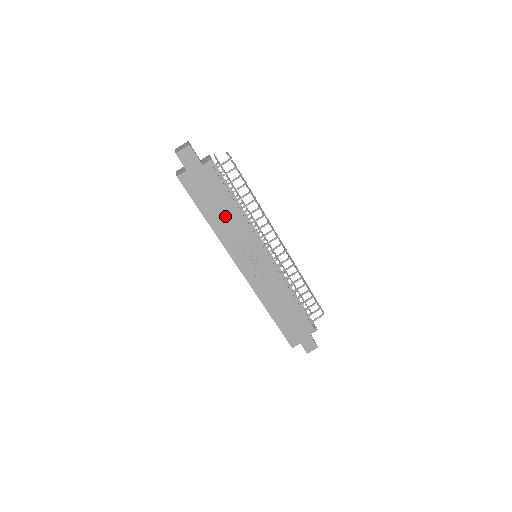
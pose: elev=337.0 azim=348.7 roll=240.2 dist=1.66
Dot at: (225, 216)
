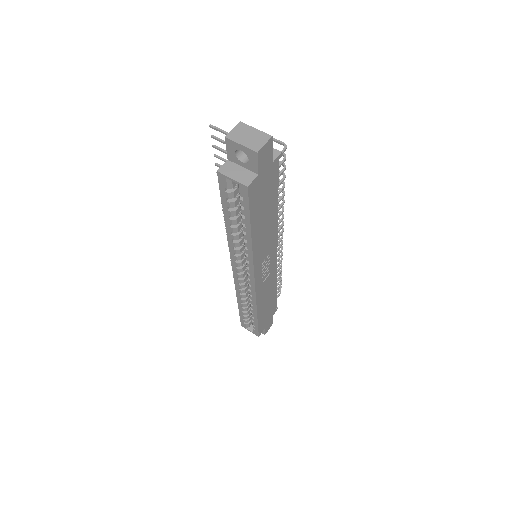
Dot at: (266, 224)
